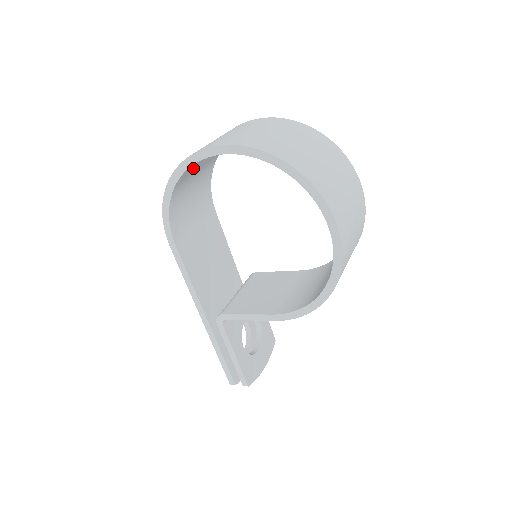
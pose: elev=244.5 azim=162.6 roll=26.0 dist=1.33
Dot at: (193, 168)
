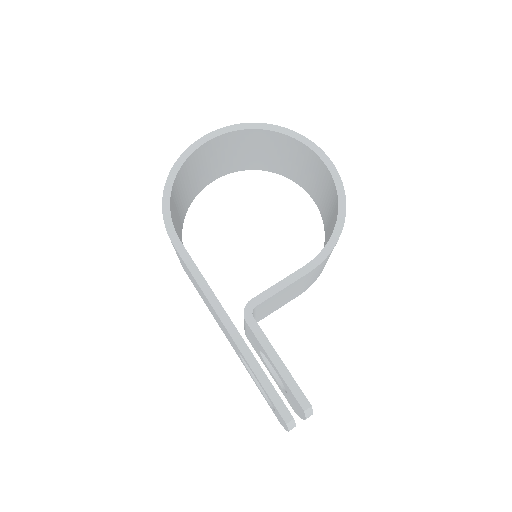
Dot at: (183, 180)
